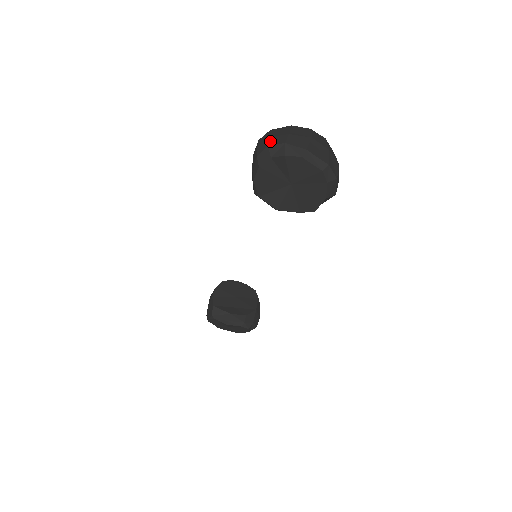
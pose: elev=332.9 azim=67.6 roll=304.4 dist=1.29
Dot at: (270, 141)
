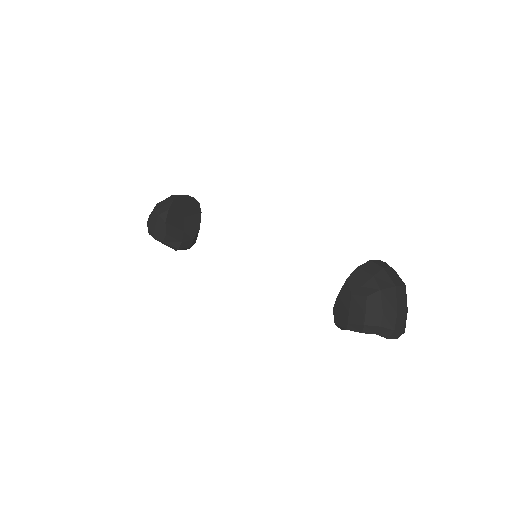
Dot at: (383, 321)
